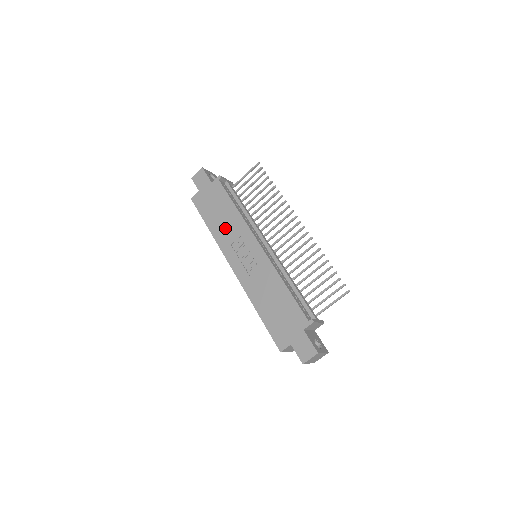
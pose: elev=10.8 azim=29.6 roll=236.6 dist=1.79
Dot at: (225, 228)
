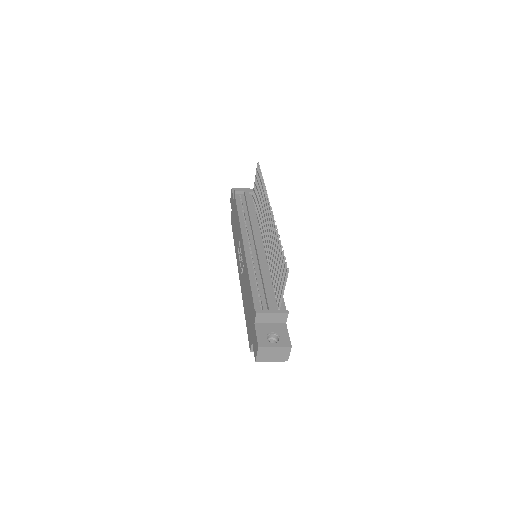
Dot at: (236, 237)
